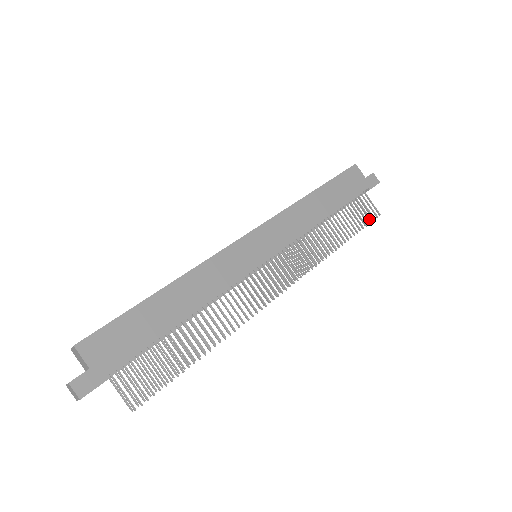
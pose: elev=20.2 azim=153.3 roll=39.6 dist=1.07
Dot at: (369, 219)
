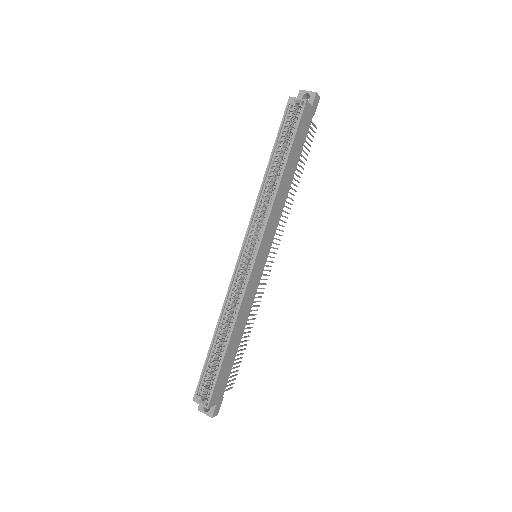
Dot at: (311, 141)
